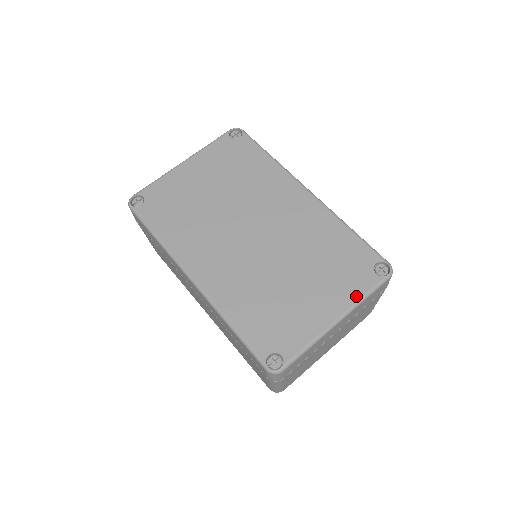
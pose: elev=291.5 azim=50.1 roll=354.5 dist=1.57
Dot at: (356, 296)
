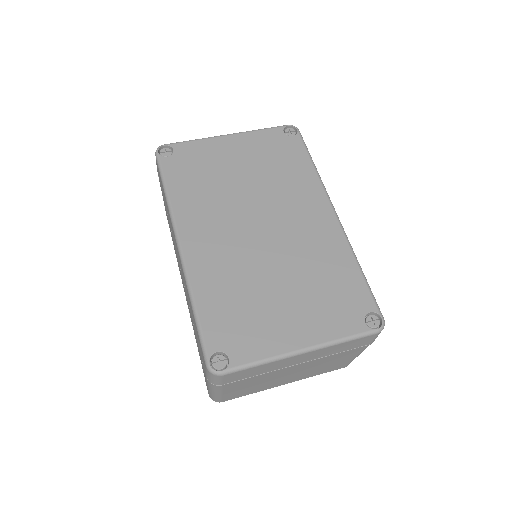
Dot at: (334, 335)
